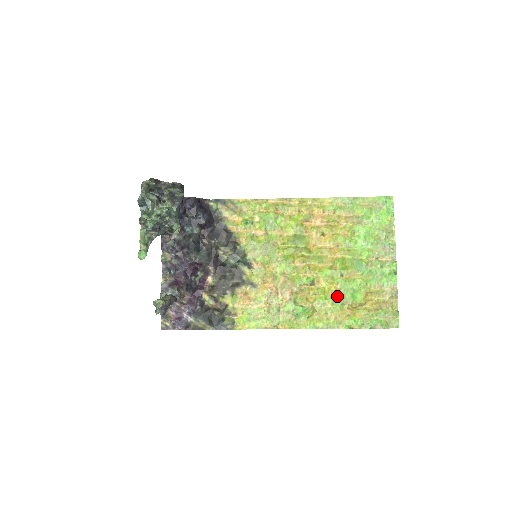
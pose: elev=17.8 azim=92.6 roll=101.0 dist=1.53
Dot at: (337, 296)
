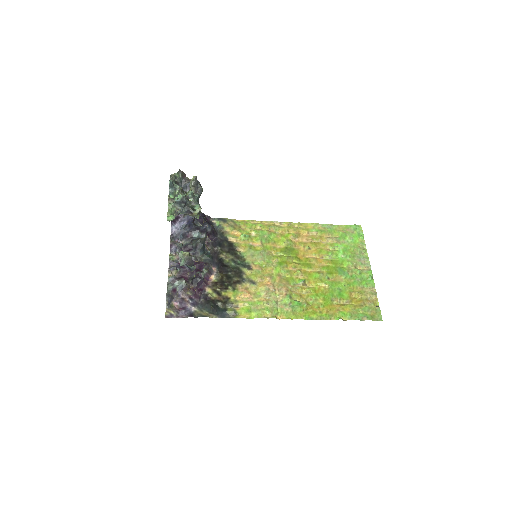
Dot at: (326, 294)
